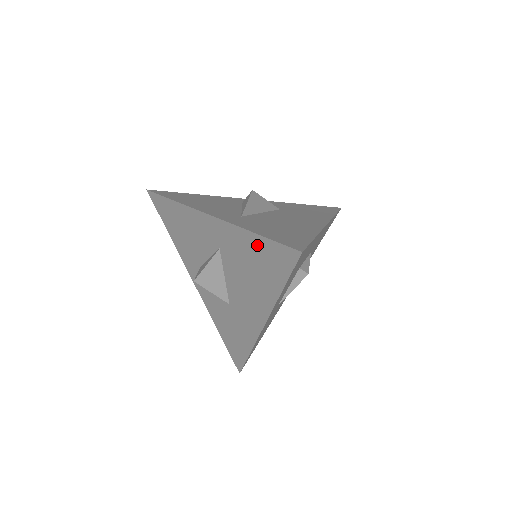
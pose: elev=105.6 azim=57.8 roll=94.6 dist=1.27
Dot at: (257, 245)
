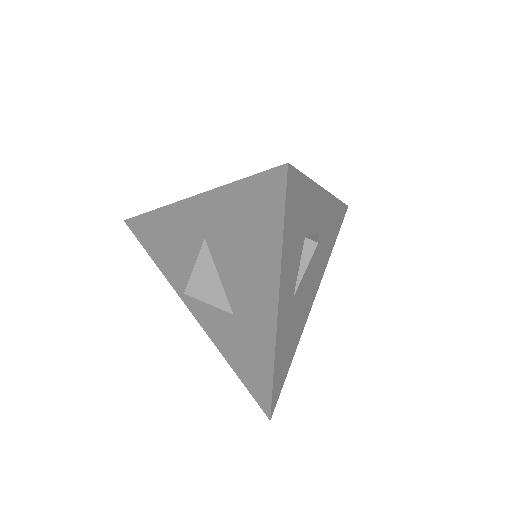
Dot at: (239, 197)
